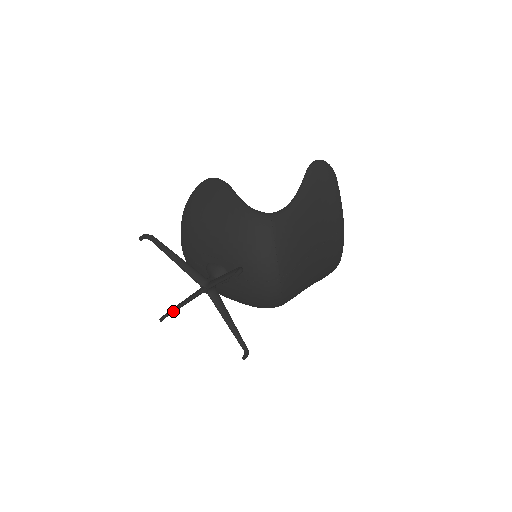
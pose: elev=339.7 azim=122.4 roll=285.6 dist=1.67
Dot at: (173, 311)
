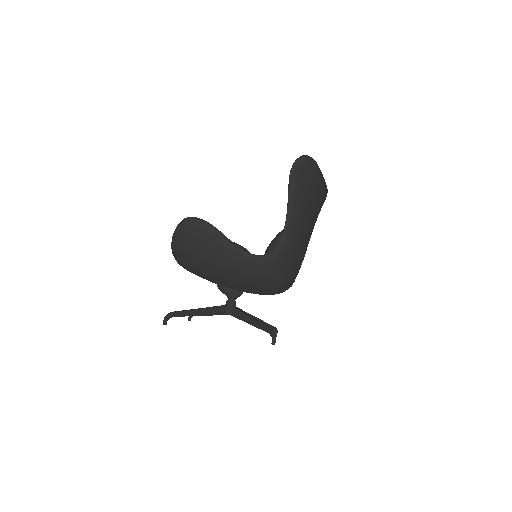
Dot at: occluded
